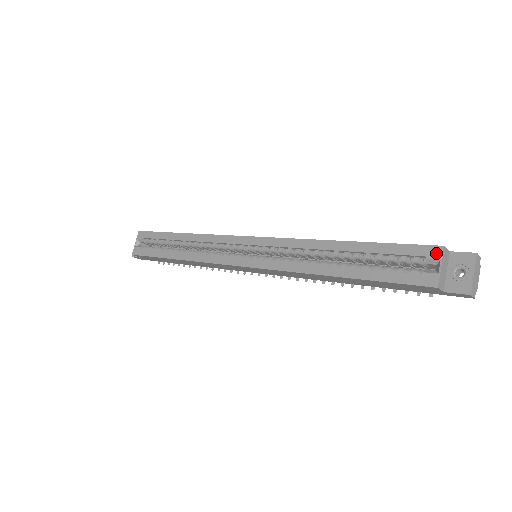
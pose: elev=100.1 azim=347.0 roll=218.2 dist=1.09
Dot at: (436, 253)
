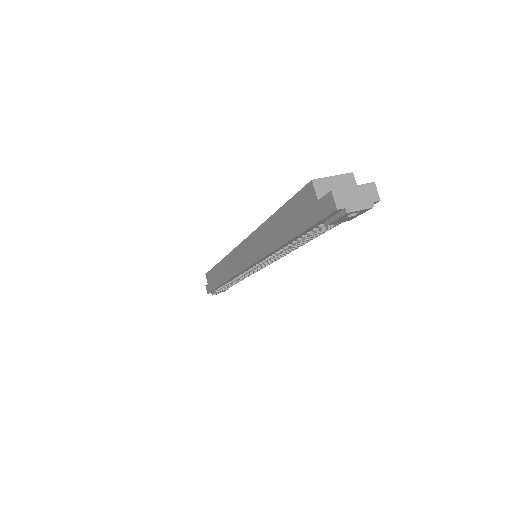
Dot at: (342, 176)
